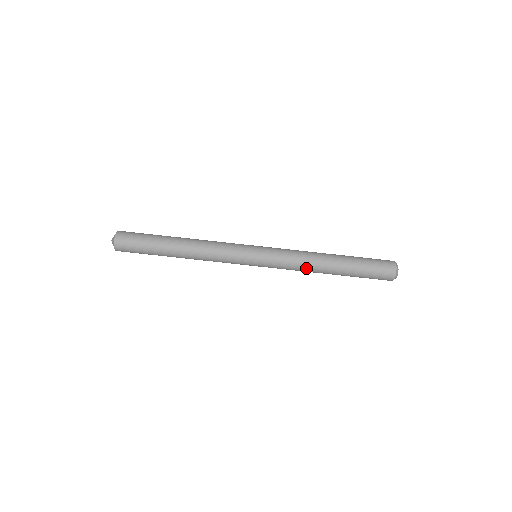
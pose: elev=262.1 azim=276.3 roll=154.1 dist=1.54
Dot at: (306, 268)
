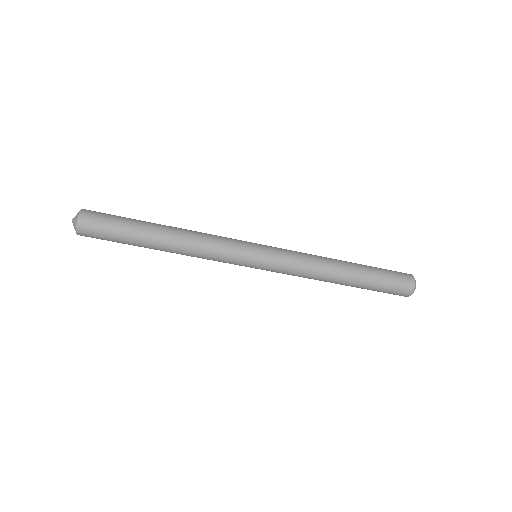
Dot at: occluded
